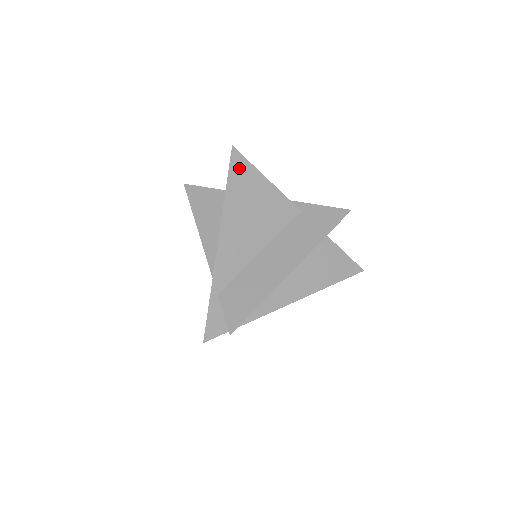
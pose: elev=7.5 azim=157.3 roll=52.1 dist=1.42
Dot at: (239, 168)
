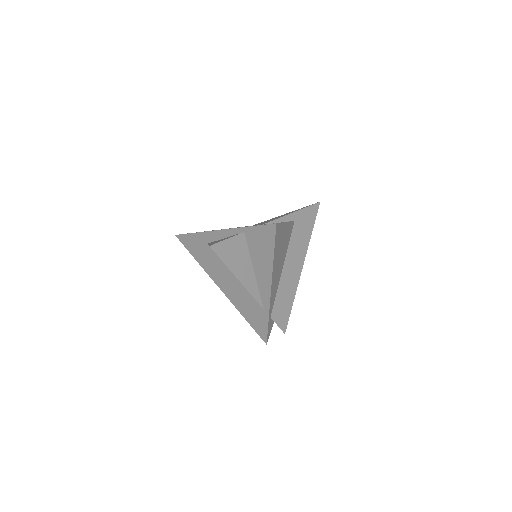
Dot at: (278, 234)
